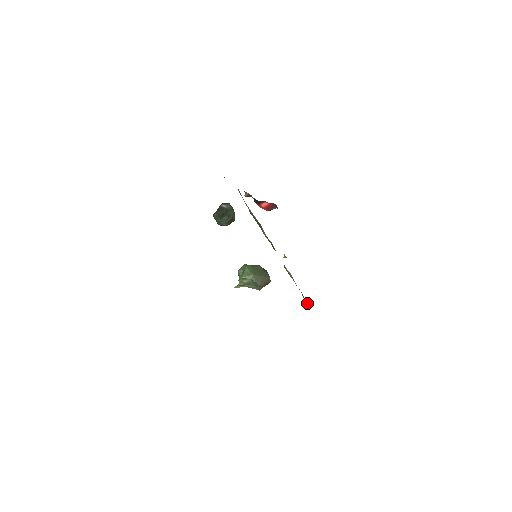
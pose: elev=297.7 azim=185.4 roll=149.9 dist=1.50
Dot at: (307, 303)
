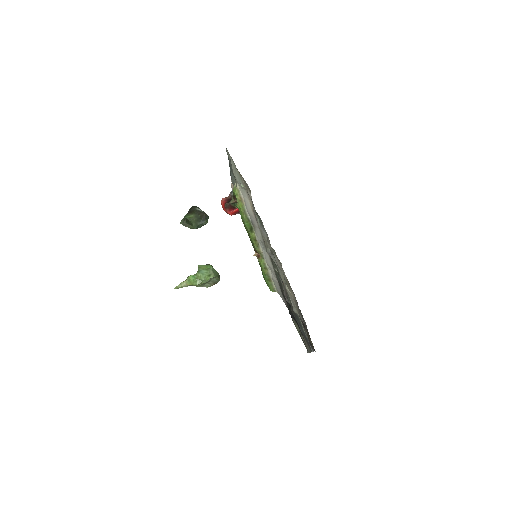
Dot at: (274, 289)
